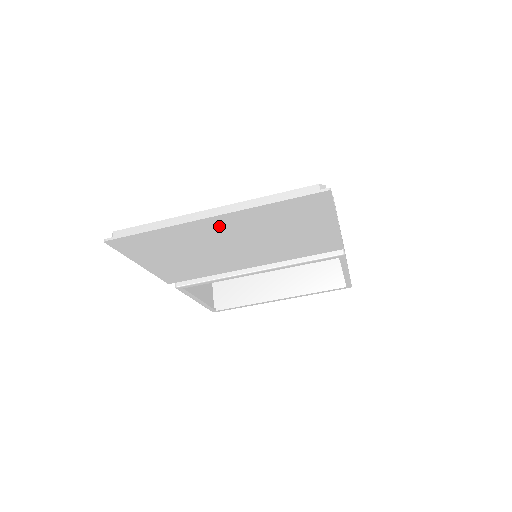
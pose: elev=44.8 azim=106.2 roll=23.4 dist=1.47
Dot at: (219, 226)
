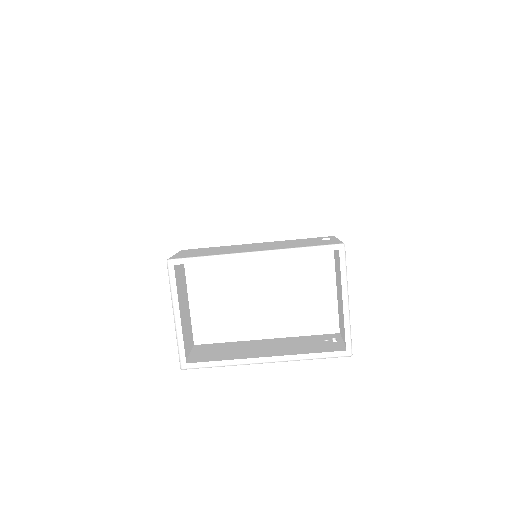
Dot at: (243, 133)
